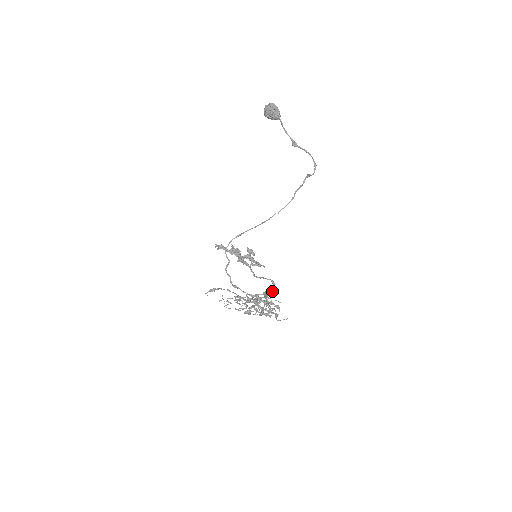
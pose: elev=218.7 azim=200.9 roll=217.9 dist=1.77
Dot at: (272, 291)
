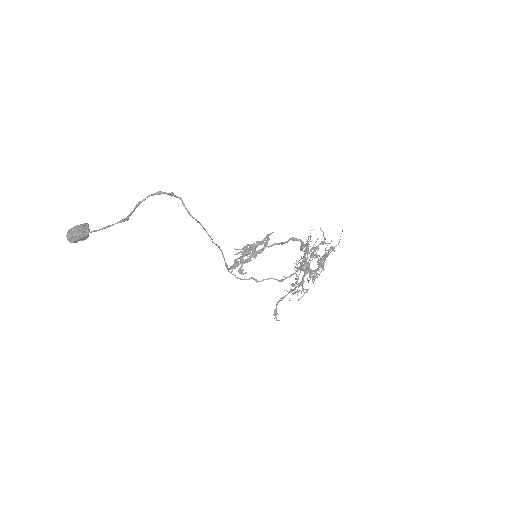
Dot at: (303, 244)
